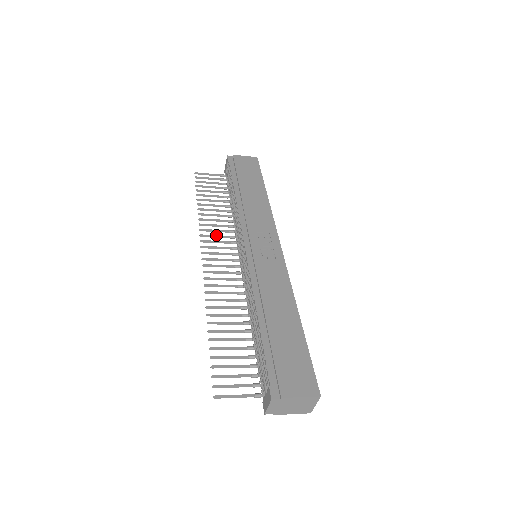
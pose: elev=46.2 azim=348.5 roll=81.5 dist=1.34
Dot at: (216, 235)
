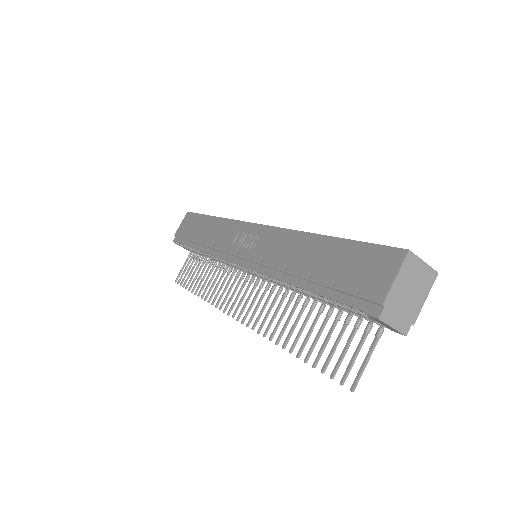
Dot at: (223, 290)
